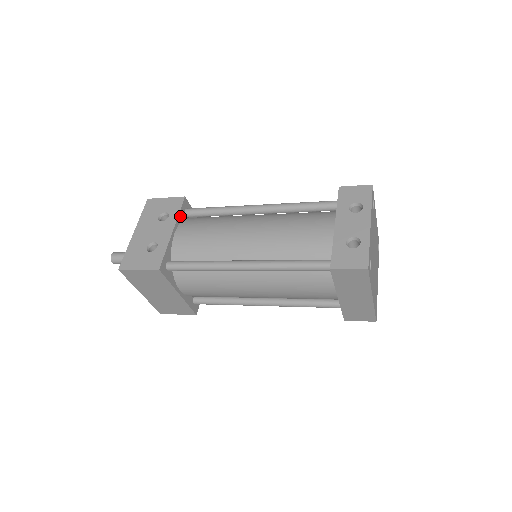
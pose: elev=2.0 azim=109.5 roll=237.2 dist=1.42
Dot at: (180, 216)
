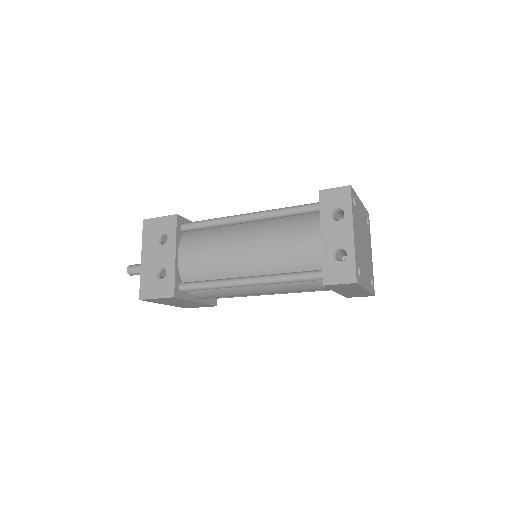
Dot at: (178, 236)
